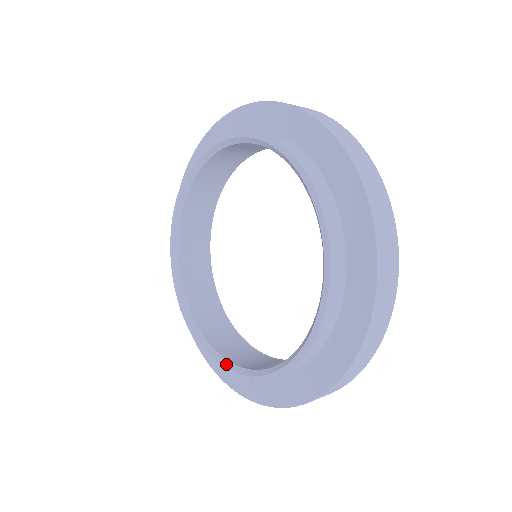
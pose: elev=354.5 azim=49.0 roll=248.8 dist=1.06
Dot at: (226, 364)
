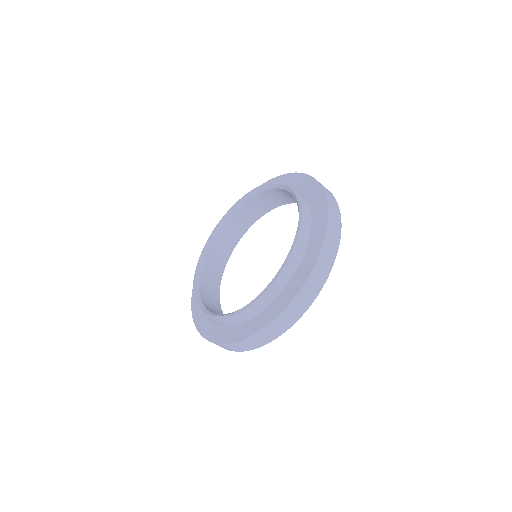
Dot at: (204, 308)
